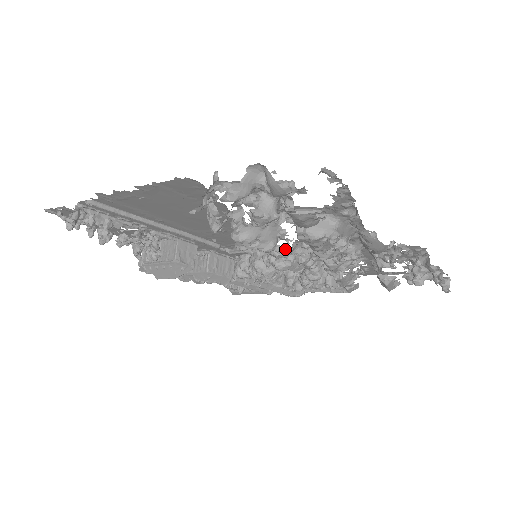
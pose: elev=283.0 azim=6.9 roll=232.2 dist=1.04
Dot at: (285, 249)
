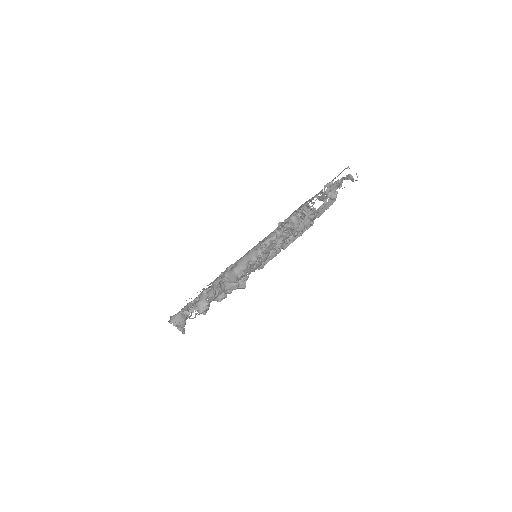
Dot at: occluded
